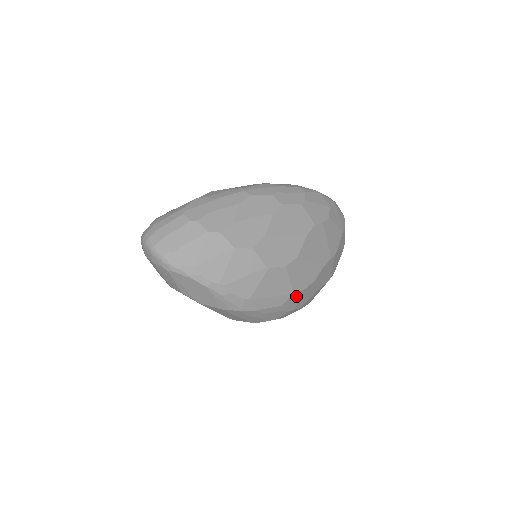
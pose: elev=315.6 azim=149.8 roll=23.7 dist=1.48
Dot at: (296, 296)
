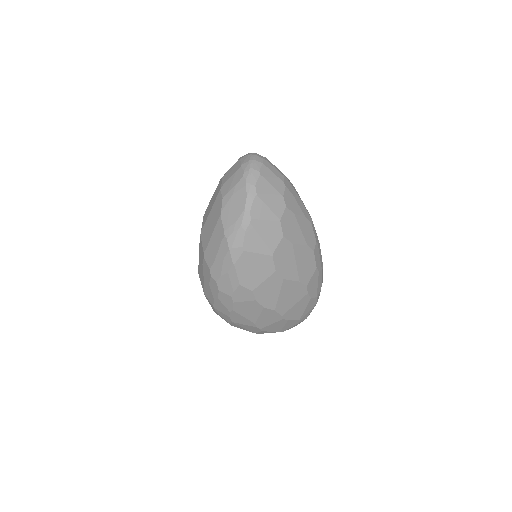
Dot at: (249, 295)
